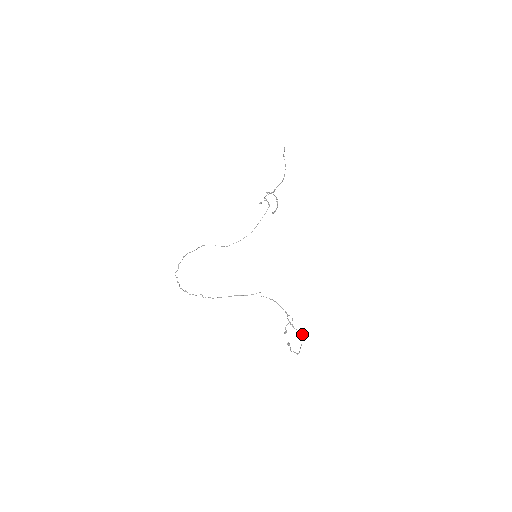
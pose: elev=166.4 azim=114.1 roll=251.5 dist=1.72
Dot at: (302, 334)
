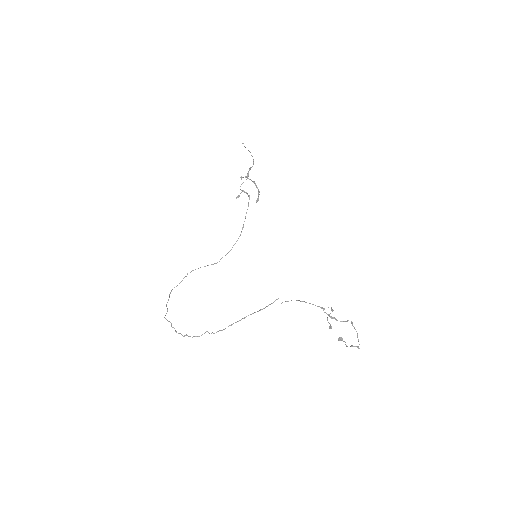
Dot at: (352, 322)
